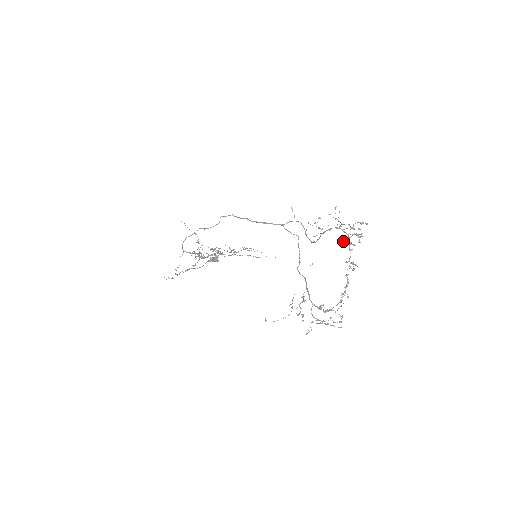
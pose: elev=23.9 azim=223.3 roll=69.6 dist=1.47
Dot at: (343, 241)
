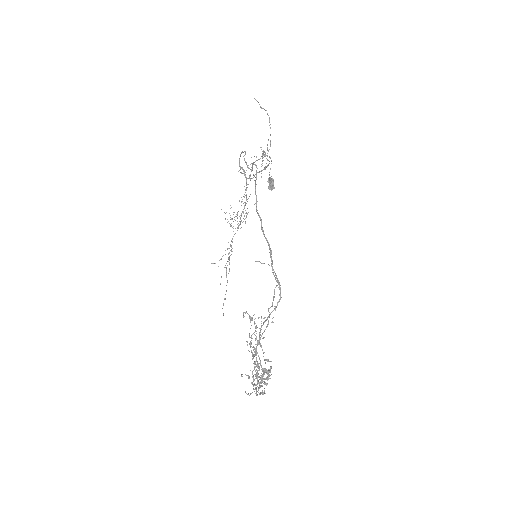
Dot at: (241, 375)
